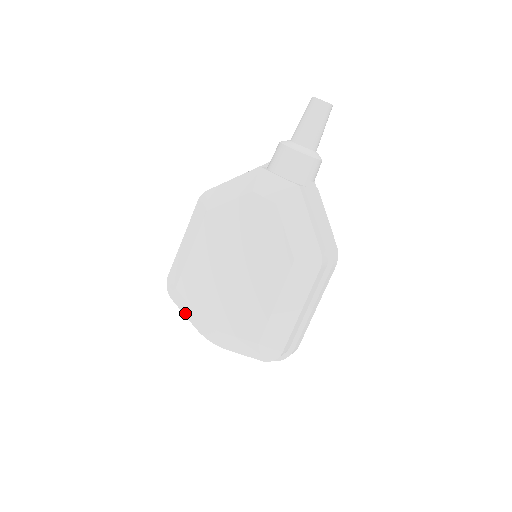
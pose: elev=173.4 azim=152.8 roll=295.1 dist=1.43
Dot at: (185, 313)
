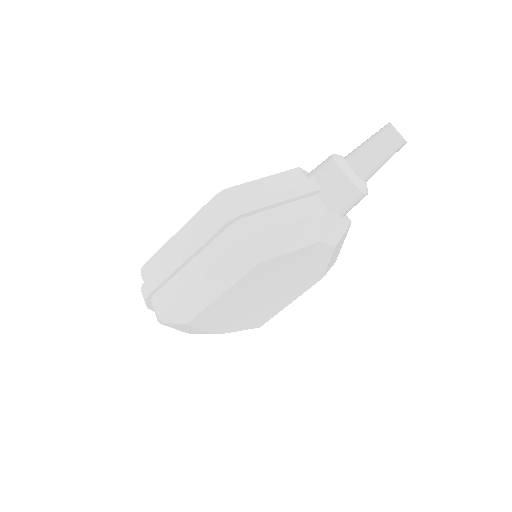
Dot at: (179, 329)
